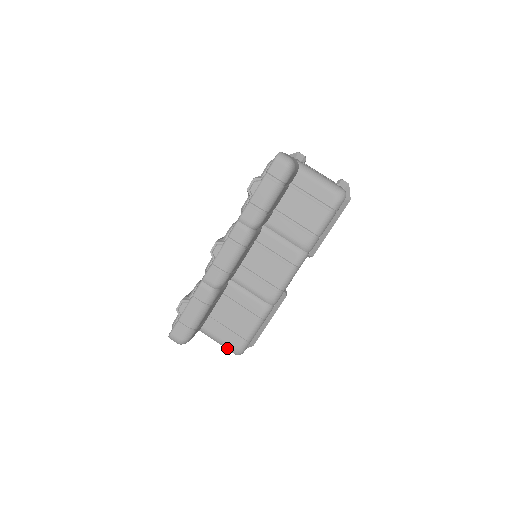
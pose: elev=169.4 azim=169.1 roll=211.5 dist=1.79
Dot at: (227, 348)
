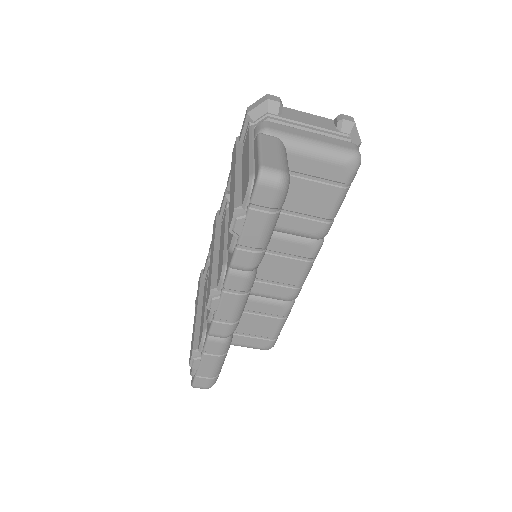
Dot at: occluded
